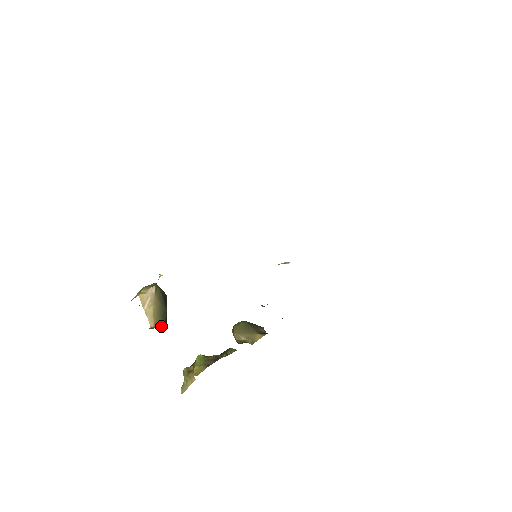
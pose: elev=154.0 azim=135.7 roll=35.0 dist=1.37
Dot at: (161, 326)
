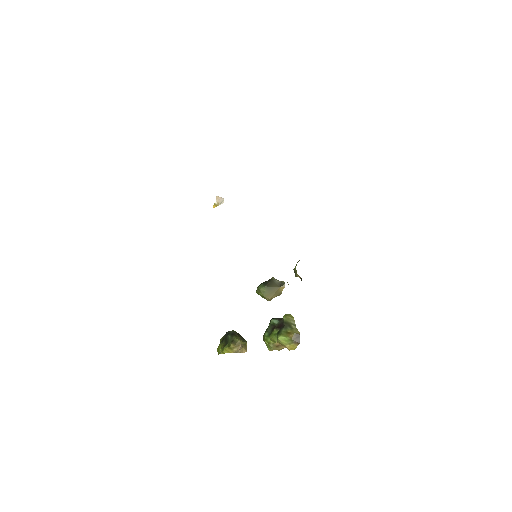
Dot at: occluded
